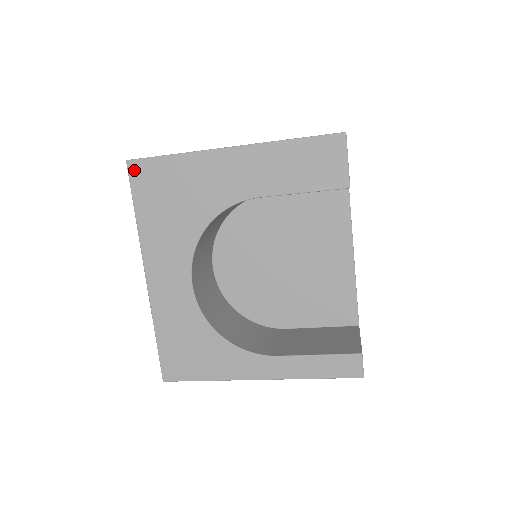
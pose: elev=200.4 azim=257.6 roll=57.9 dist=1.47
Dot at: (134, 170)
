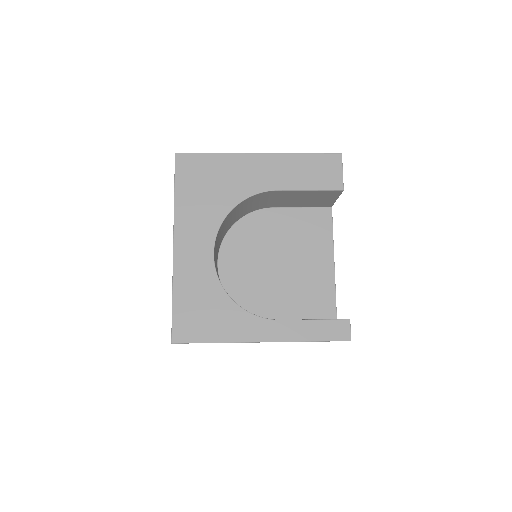
Dot at: (180, 161)
